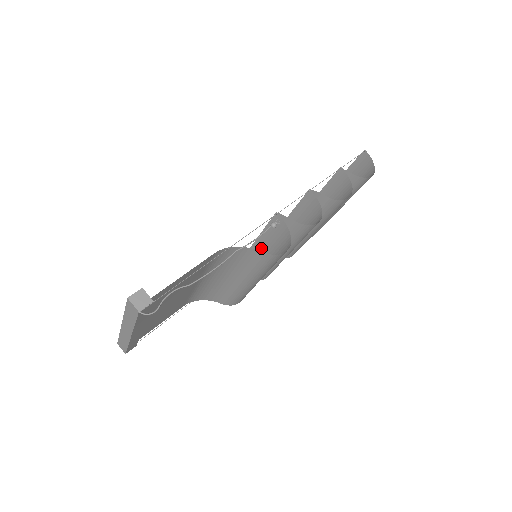
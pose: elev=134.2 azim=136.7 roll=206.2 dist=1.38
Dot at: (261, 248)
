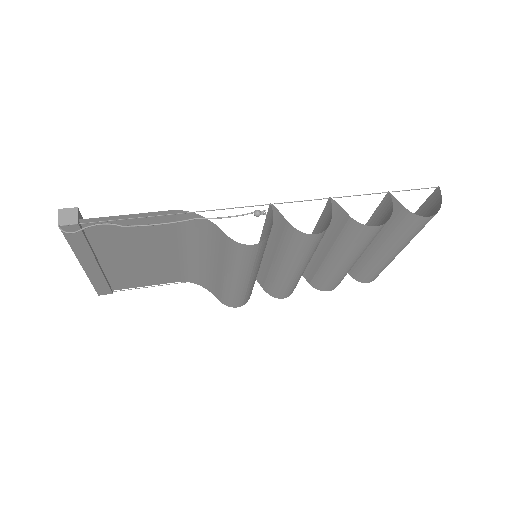
Dot at: occluded
